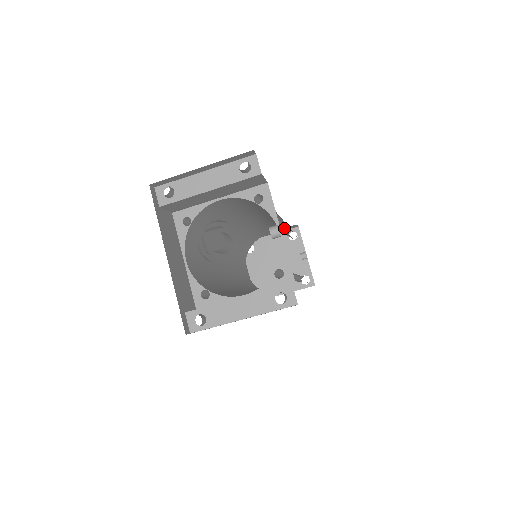
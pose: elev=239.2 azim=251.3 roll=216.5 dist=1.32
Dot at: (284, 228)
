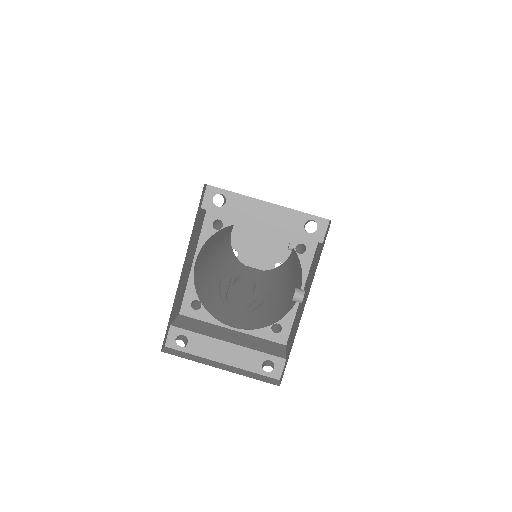
Dot at: occluded
